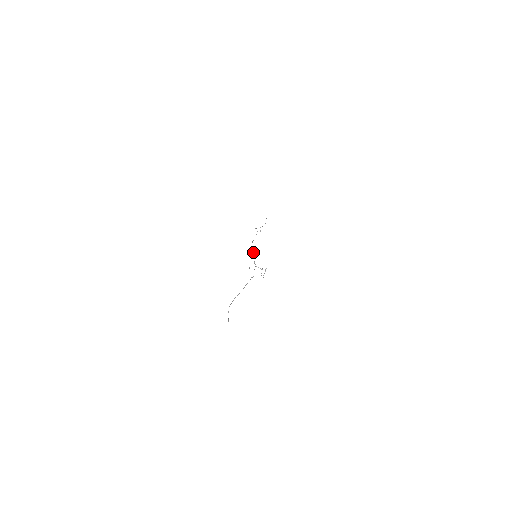
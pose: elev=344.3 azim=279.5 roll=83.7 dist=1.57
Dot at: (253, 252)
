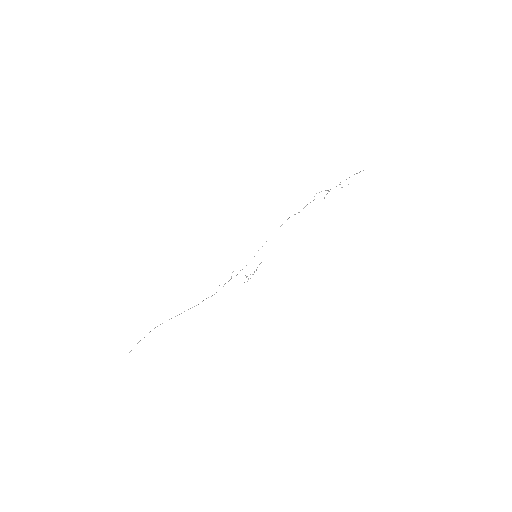
Dot at: occluded
